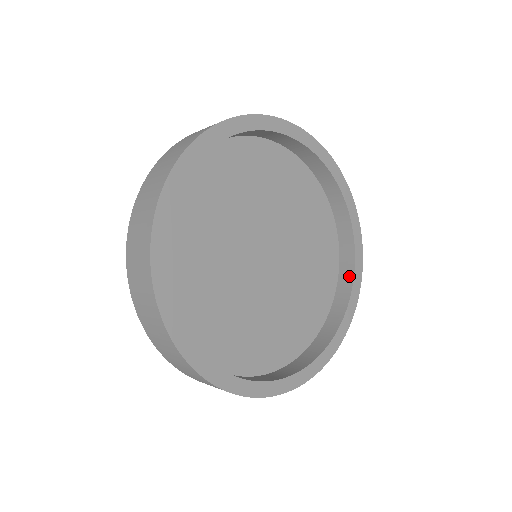
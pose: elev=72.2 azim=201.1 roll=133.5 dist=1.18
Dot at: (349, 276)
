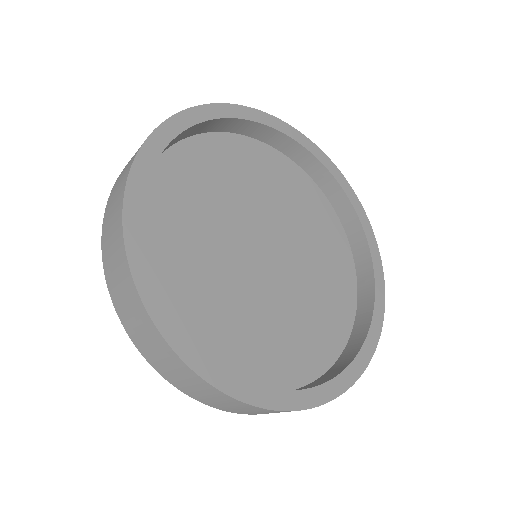
Dot at: (330, 181)
